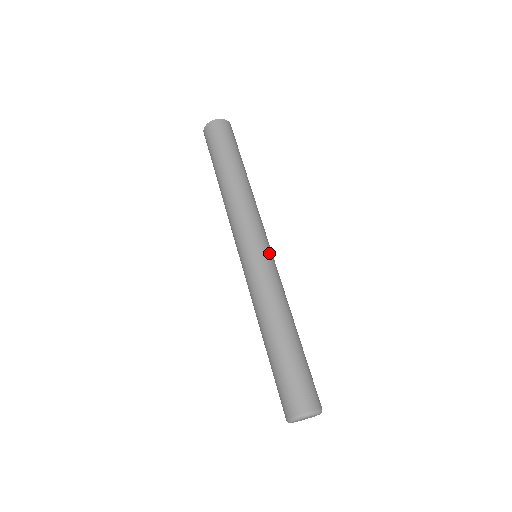
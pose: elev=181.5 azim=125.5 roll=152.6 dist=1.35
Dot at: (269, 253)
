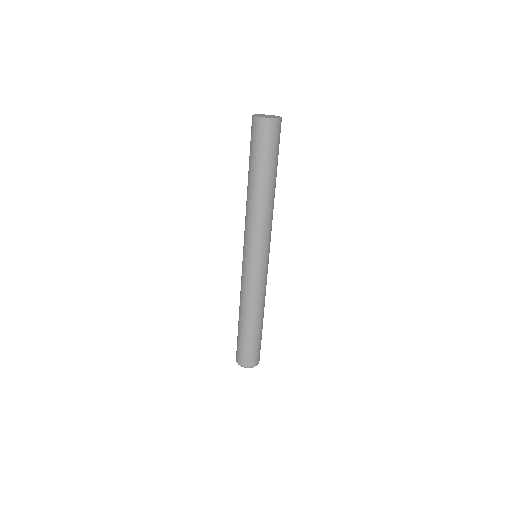
Dot at: (257, 265)
